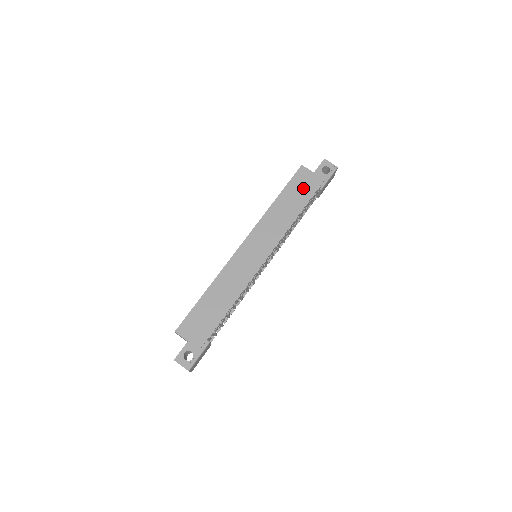
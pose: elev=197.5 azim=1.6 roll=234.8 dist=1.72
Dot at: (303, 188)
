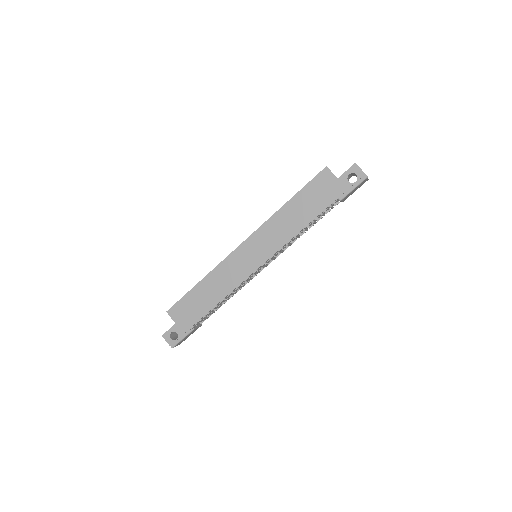
Dot at: (320, 195)
